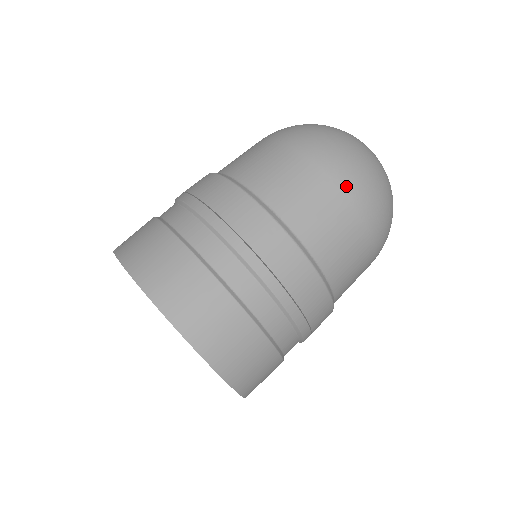
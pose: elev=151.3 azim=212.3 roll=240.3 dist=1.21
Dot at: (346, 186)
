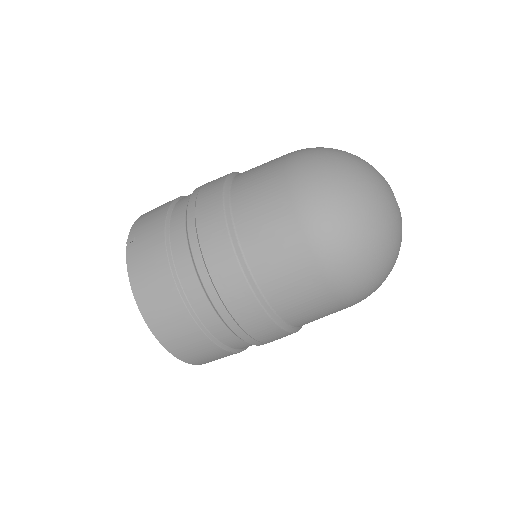
Dot at: (333, 279)
